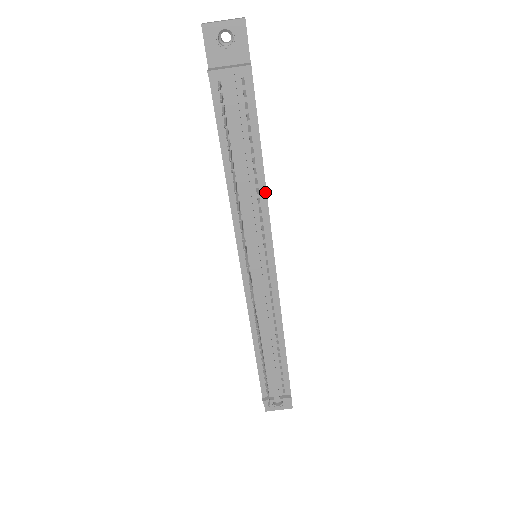
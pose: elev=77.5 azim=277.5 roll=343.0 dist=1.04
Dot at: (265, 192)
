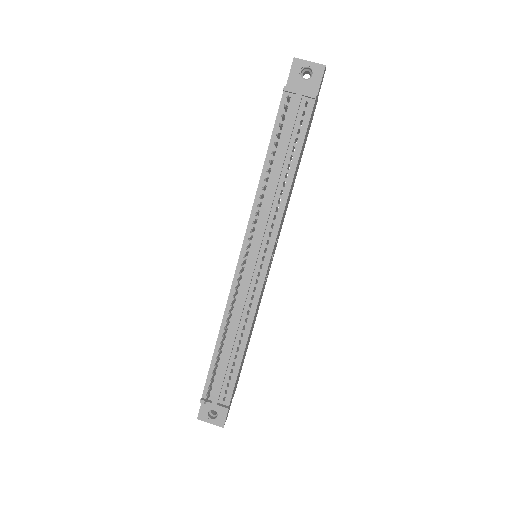
Dot at: (287, 196)
